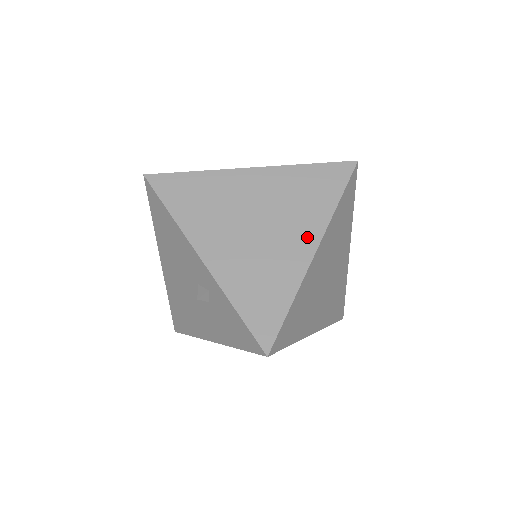
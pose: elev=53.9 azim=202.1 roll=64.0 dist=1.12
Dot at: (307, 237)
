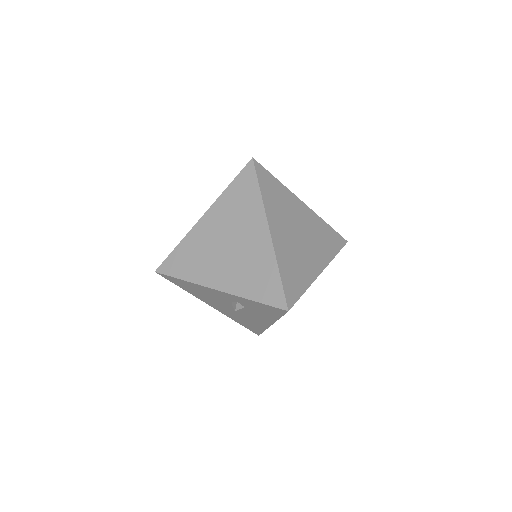
Dot at: (259, 227)
